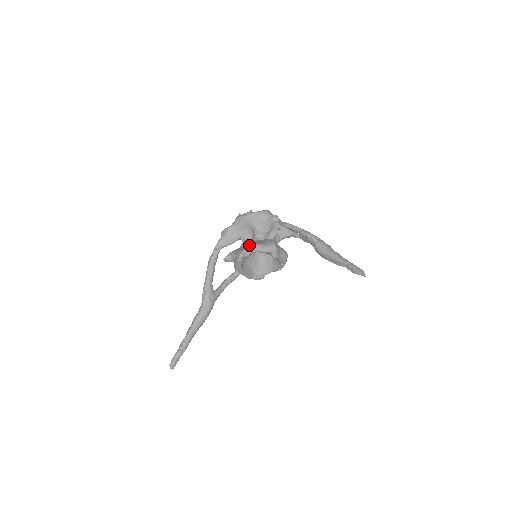
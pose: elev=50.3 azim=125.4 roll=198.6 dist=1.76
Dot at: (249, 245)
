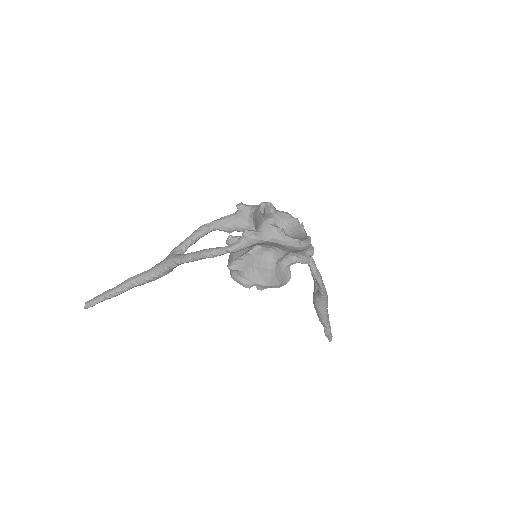
Dot at: (270, 282)
